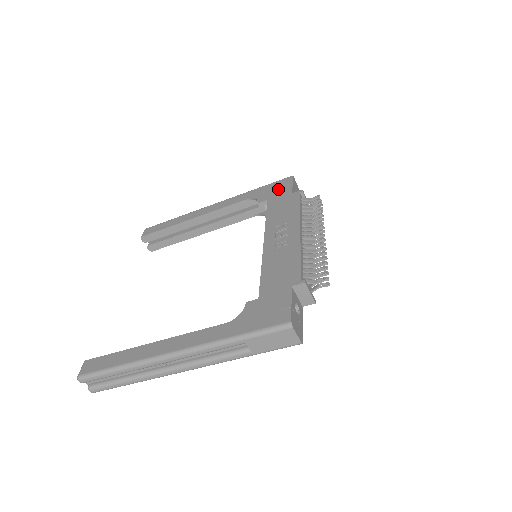
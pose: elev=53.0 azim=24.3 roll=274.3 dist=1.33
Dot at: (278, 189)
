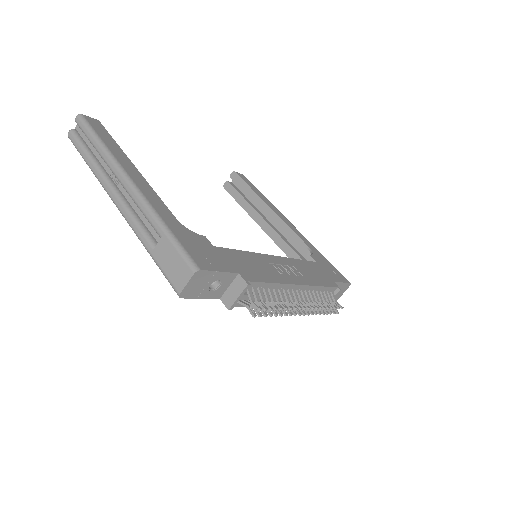
Dot at: (332, 271)
